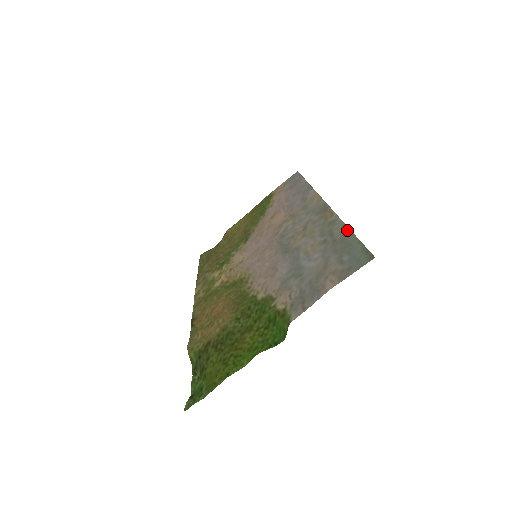
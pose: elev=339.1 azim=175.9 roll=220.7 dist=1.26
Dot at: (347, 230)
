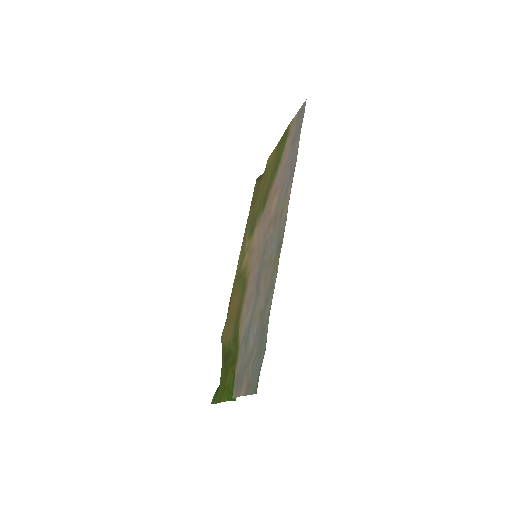
Dot at: (267, 320)
